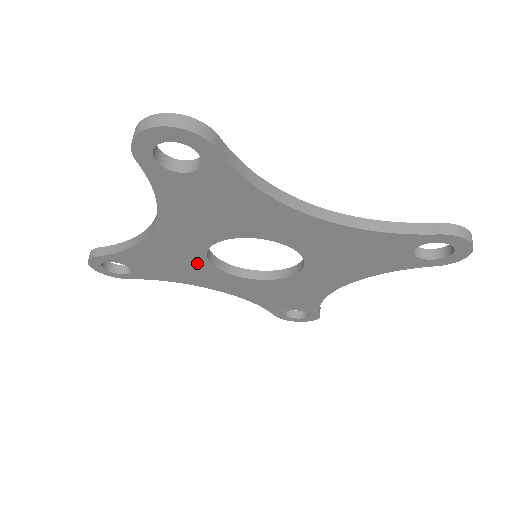
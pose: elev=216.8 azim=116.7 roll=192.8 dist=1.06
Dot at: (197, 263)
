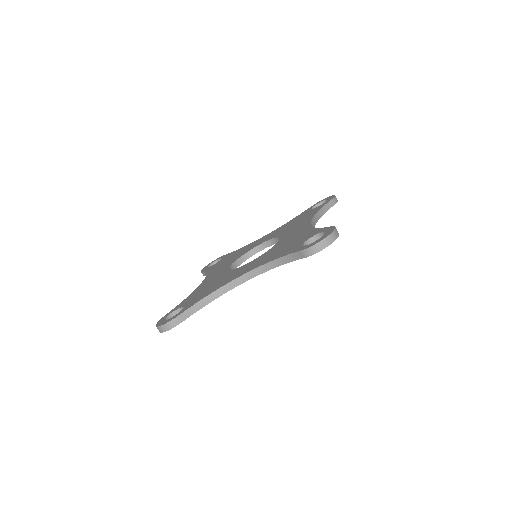
Dot at: occluded
